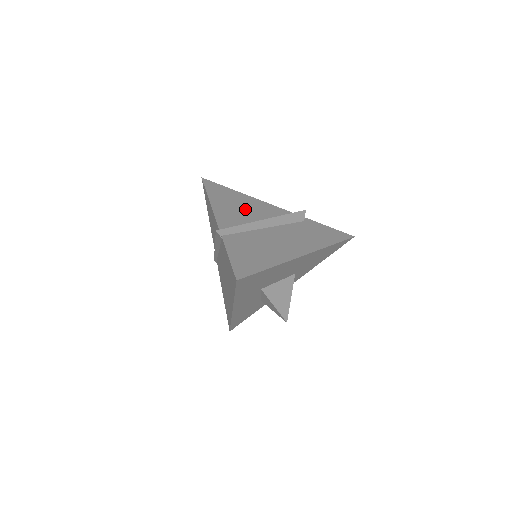
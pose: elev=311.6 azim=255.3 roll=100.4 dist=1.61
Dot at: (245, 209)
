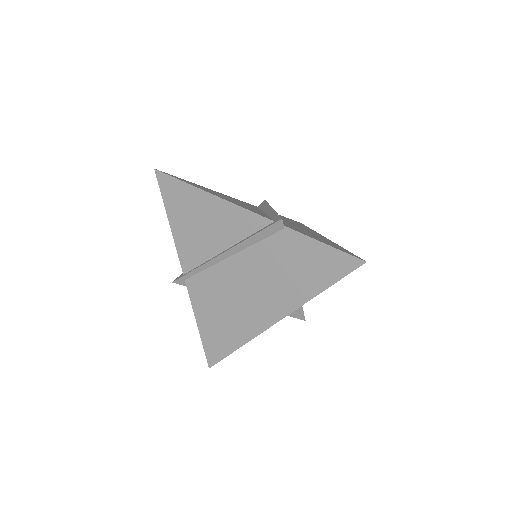
Dot at: (236, 201)
